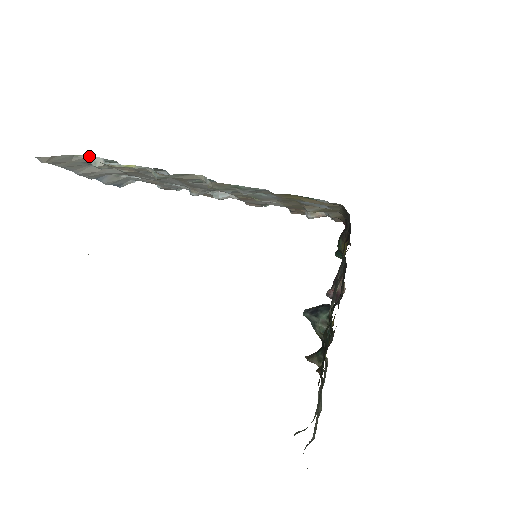
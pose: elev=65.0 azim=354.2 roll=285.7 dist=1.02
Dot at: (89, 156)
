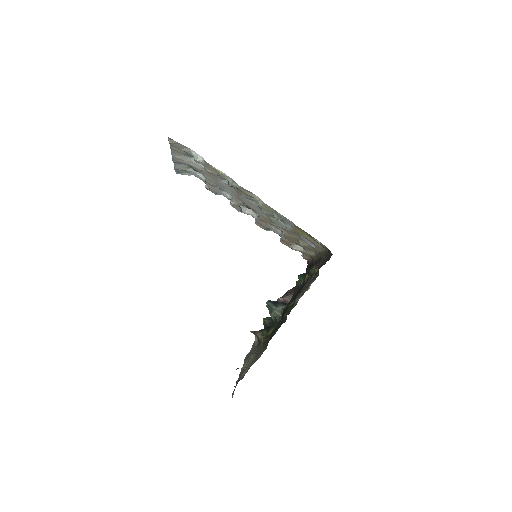
Dot at: (195, 152)
